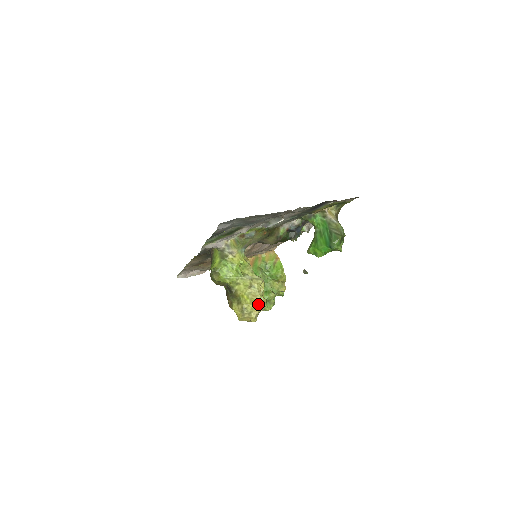
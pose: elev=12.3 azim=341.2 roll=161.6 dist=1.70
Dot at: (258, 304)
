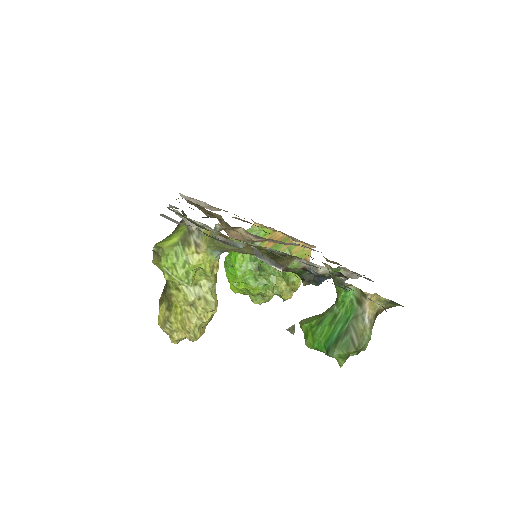
Dot at: (187, 331)
